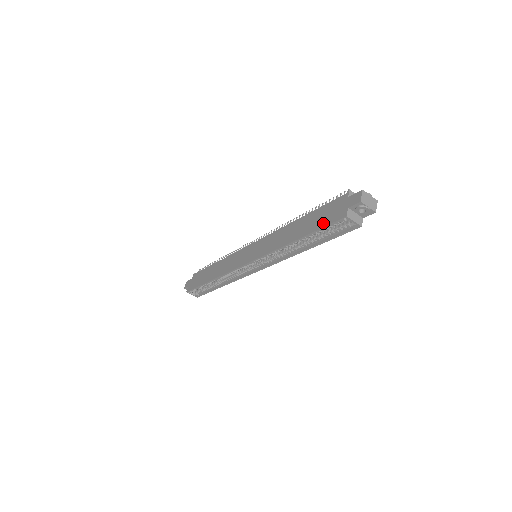
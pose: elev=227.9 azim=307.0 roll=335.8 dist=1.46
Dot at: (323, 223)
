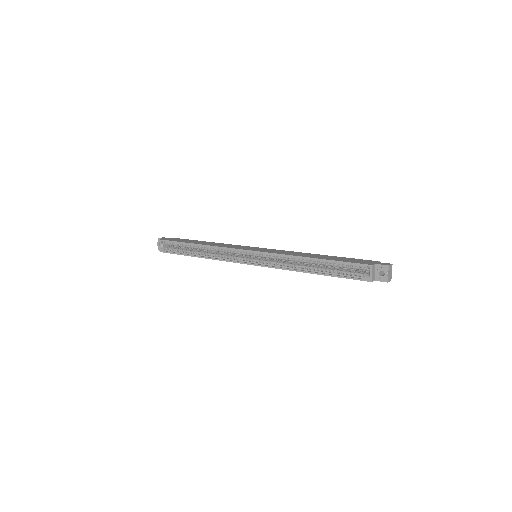
Dot at: (347, 261)
